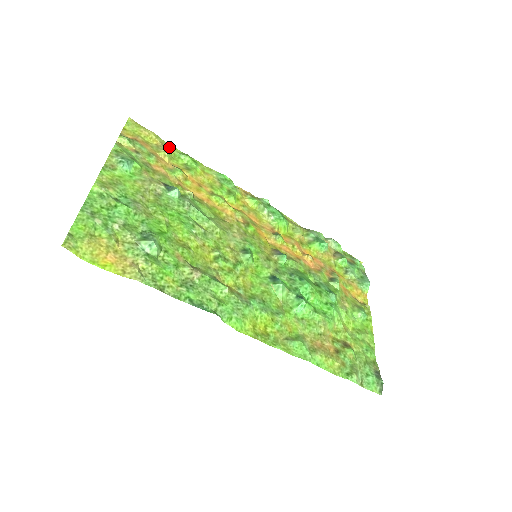
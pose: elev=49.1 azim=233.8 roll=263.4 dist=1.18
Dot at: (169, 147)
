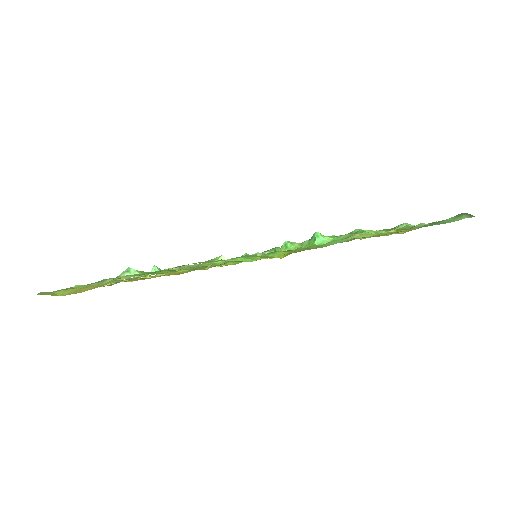
Dot at: occluded
